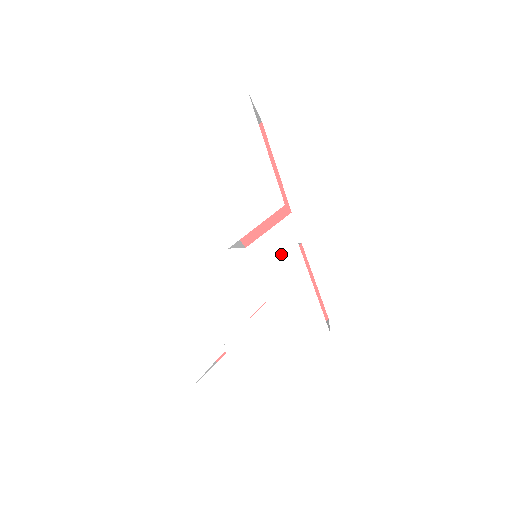
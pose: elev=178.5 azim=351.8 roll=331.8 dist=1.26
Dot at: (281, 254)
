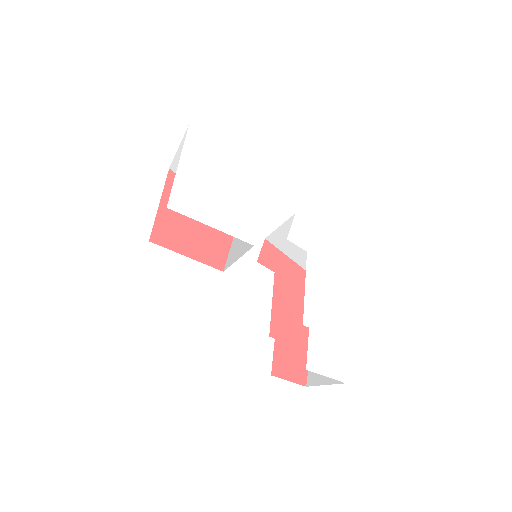
Dot at: (291, 227)
